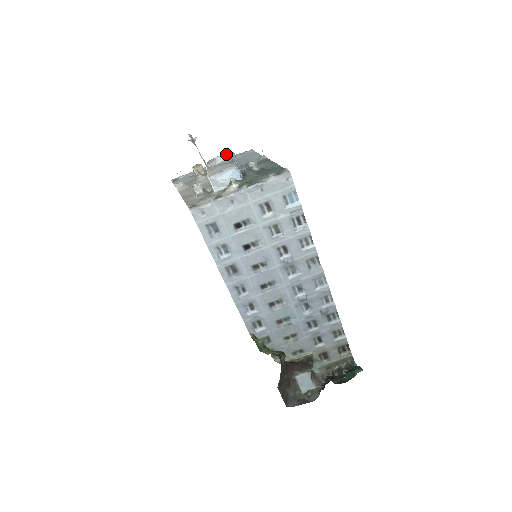
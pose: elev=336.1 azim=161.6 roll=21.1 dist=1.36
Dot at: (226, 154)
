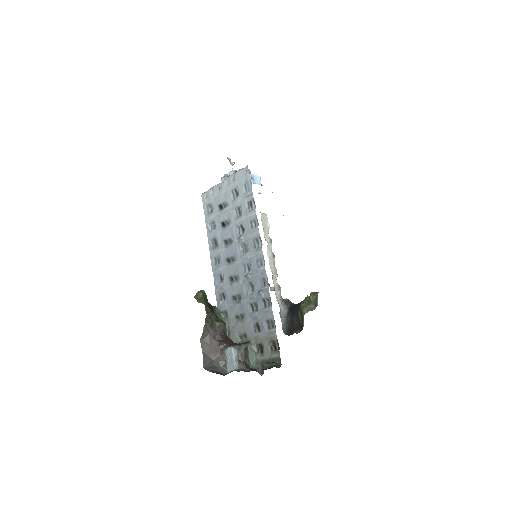
Dot at: occluded
